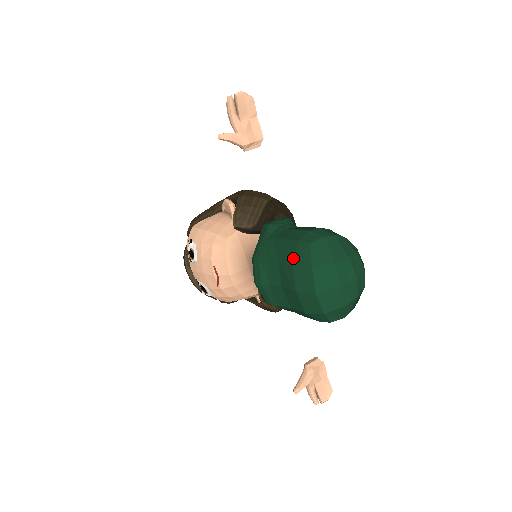
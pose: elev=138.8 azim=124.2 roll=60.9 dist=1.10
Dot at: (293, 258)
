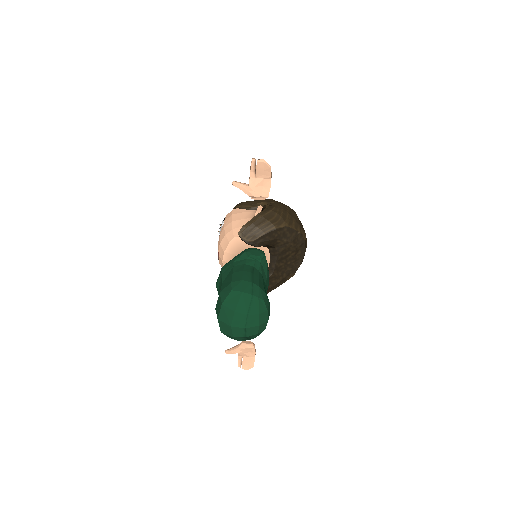
Dot at: (222, 290)
